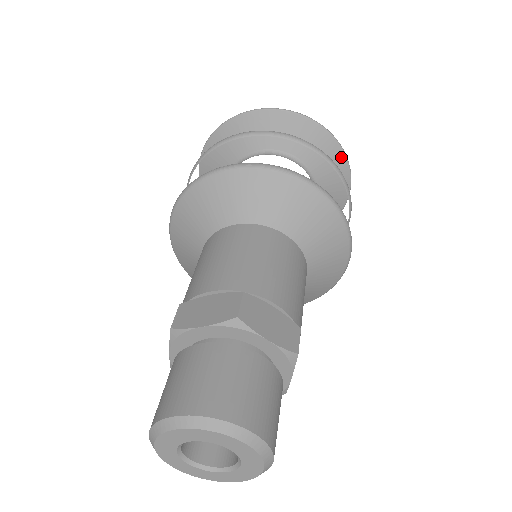
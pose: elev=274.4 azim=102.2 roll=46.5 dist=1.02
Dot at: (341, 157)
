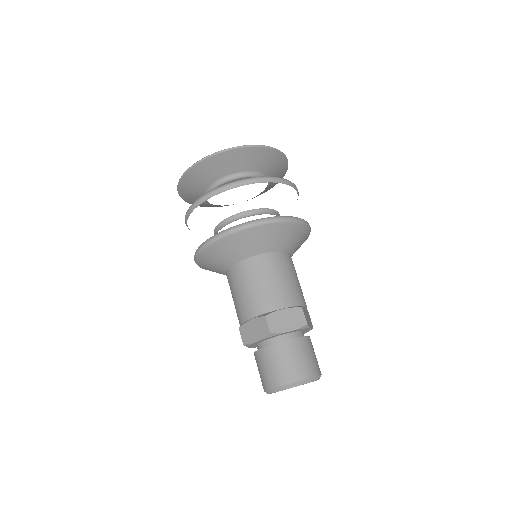
Dot at: (267, 151)
